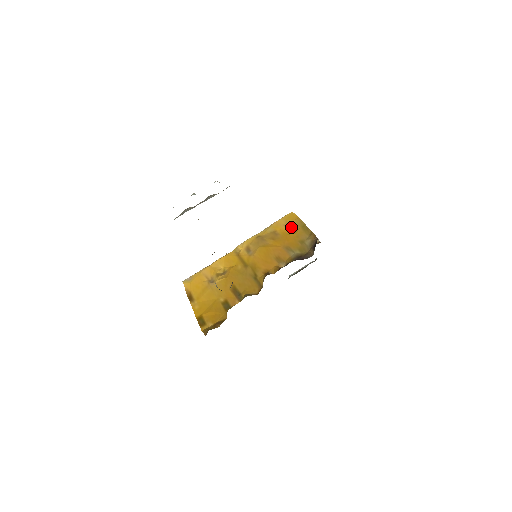
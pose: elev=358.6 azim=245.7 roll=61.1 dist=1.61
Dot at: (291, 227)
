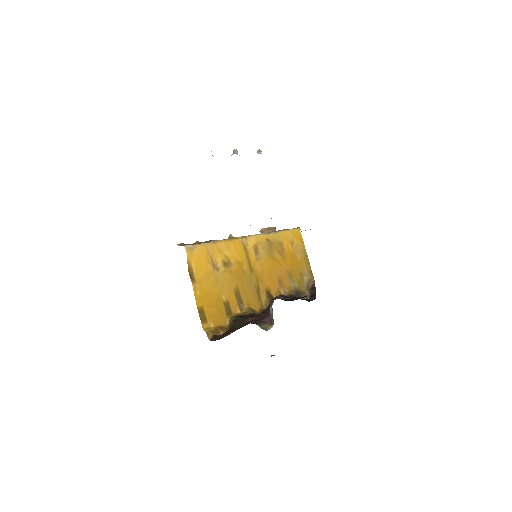
Dot at: (296, 249)
